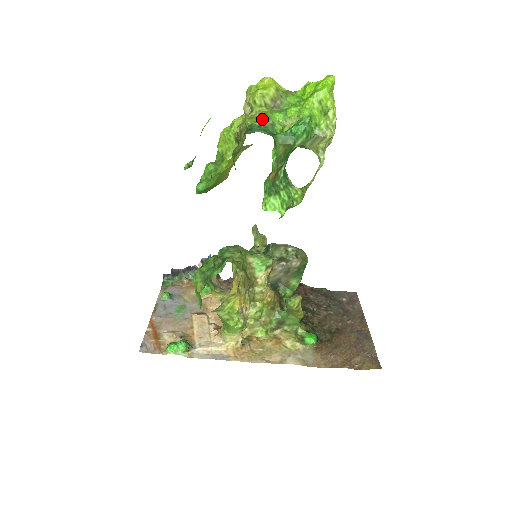
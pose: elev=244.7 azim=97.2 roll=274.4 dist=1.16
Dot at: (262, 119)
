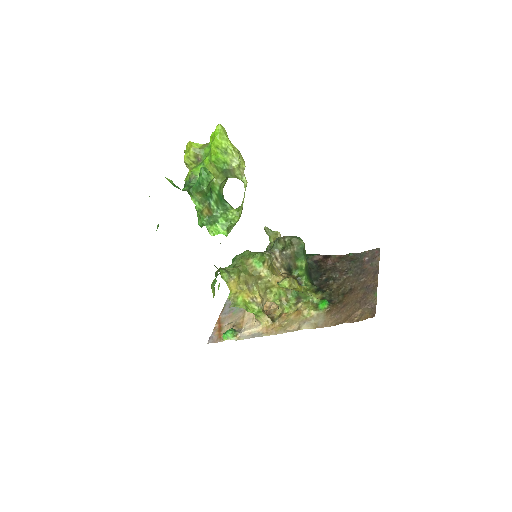
Dot at: (189, 176)
